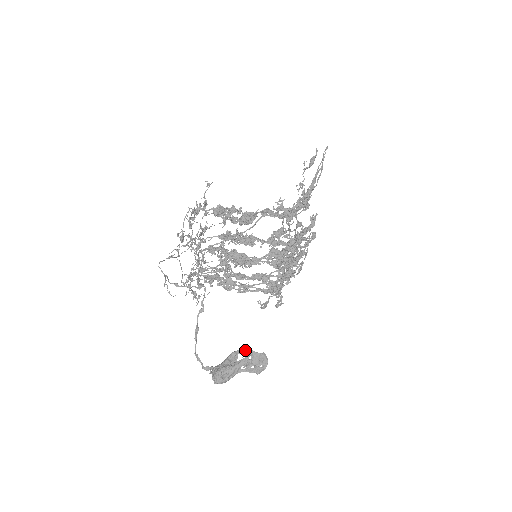
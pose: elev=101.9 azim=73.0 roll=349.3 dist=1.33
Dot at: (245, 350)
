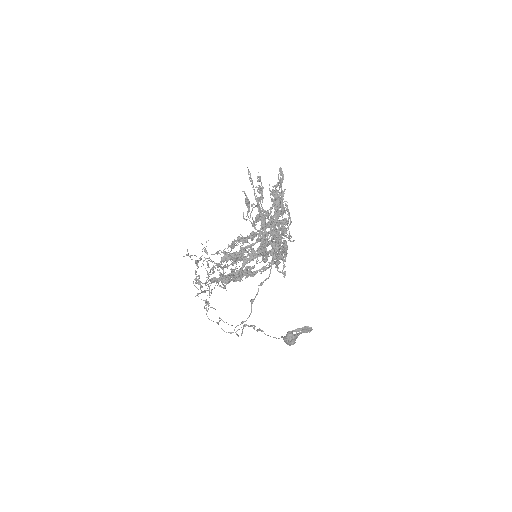
Dot at: (295, 330)
